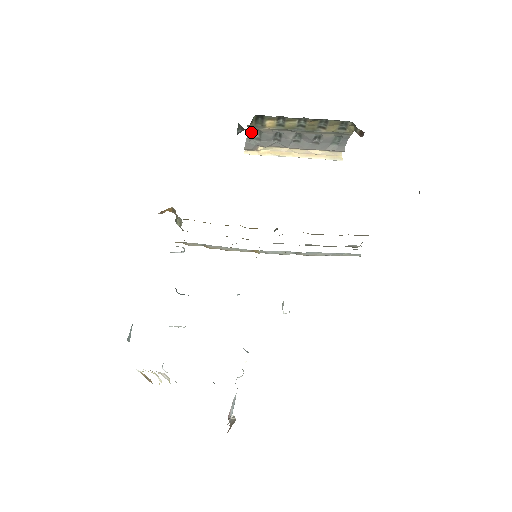
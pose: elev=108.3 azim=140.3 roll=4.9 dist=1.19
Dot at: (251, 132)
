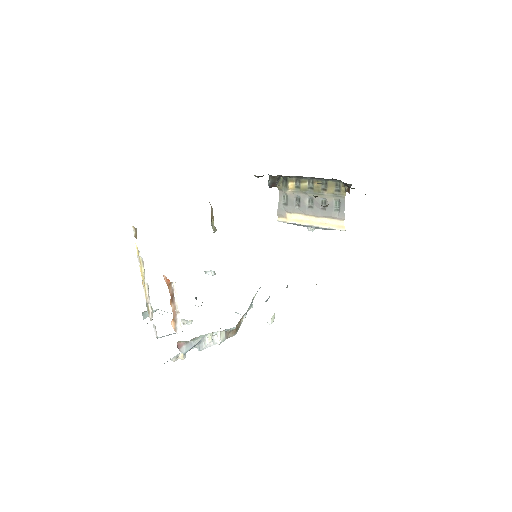
Dot at: (281, 196)
